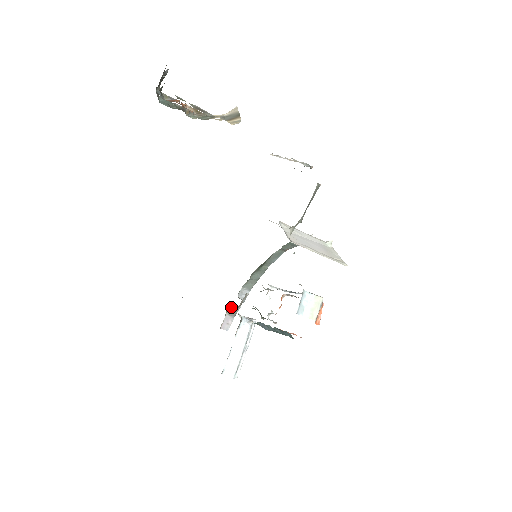
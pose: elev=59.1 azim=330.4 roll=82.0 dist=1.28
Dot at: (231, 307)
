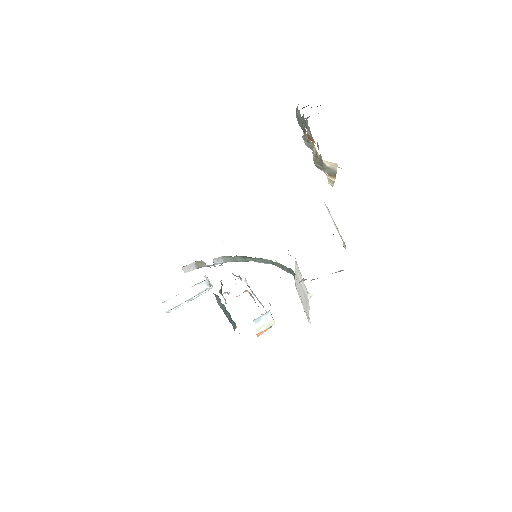
Dot at: (202, 261)
